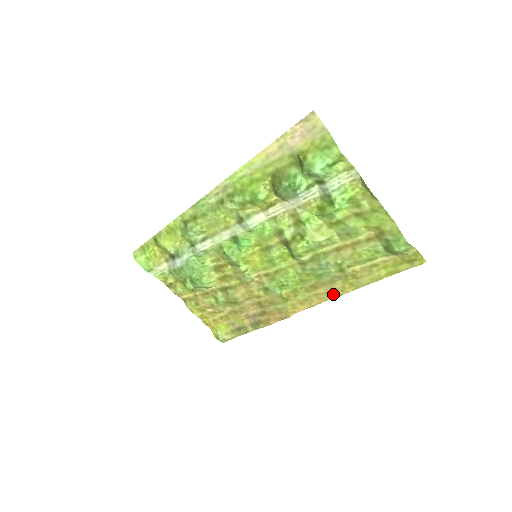
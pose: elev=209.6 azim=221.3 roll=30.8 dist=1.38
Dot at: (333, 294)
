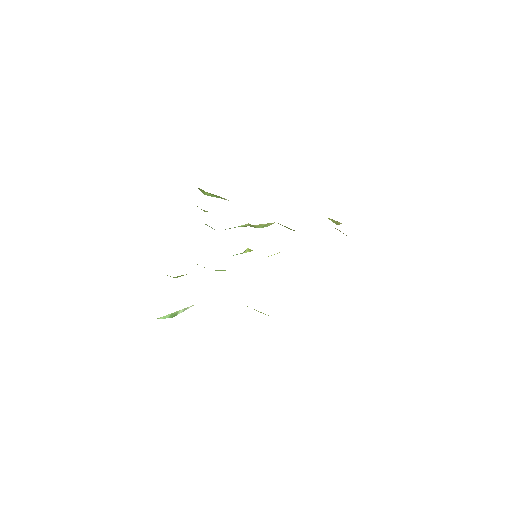
Dot at: occluded
